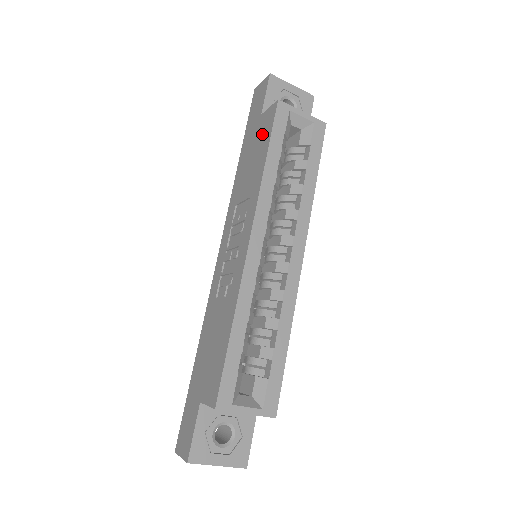
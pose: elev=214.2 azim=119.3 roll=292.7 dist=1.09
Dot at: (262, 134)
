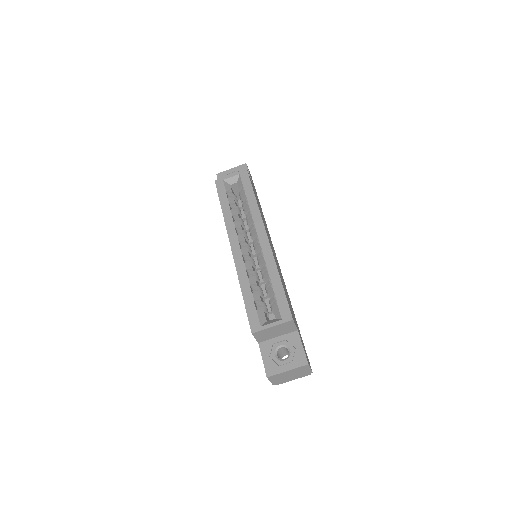
Dot at: occluded
